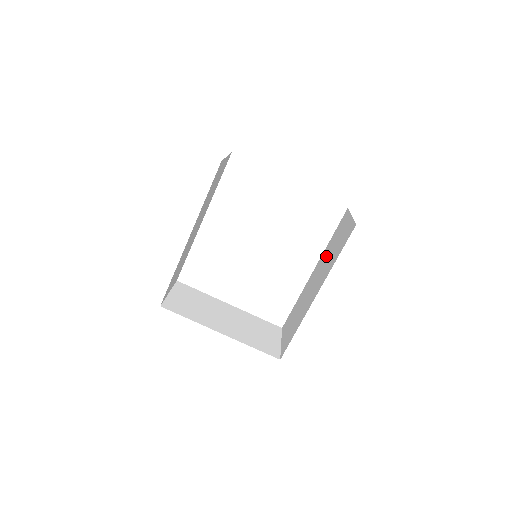
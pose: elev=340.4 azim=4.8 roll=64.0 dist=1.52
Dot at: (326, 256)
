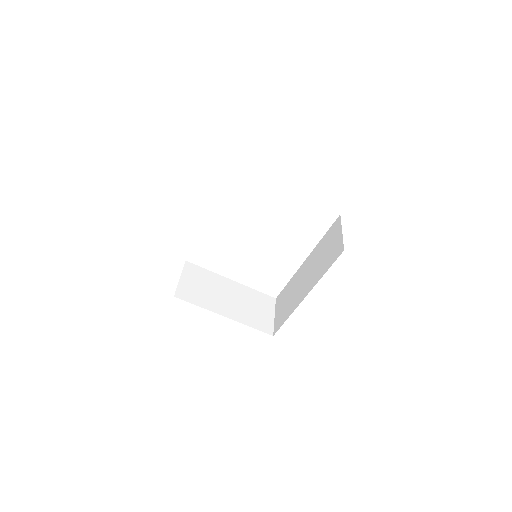
Dot at: (317, 256)
